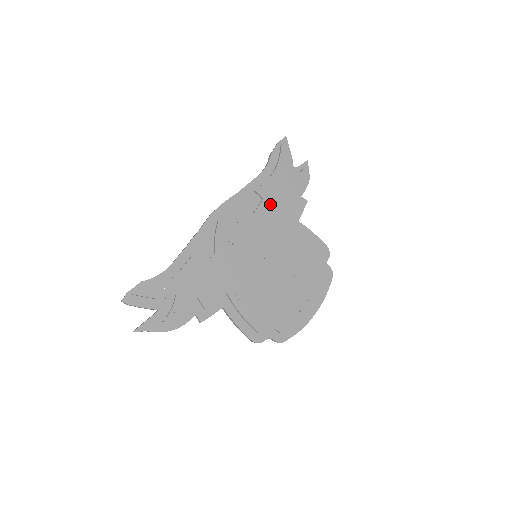
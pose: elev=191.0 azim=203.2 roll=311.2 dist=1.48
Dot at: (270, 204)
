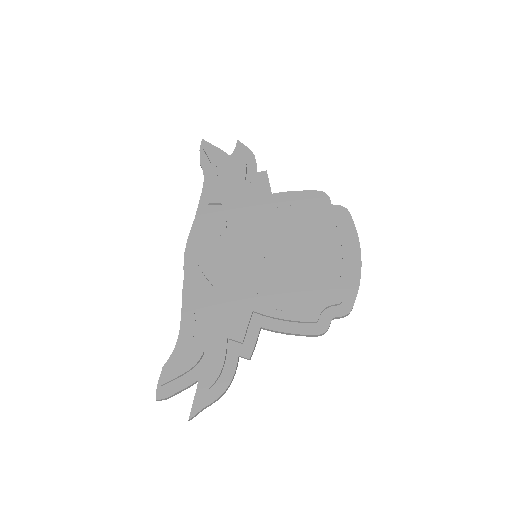
Dot at: (232, 202)
